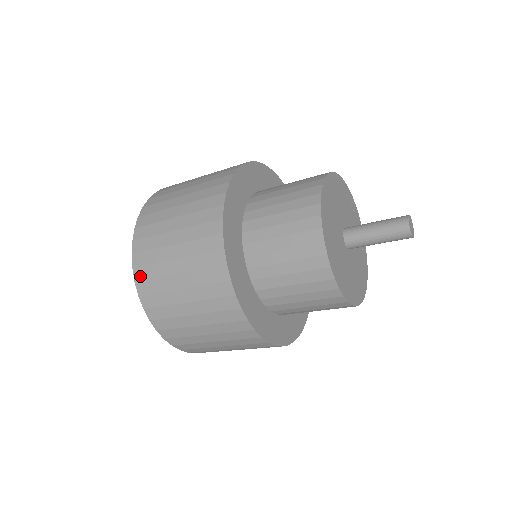
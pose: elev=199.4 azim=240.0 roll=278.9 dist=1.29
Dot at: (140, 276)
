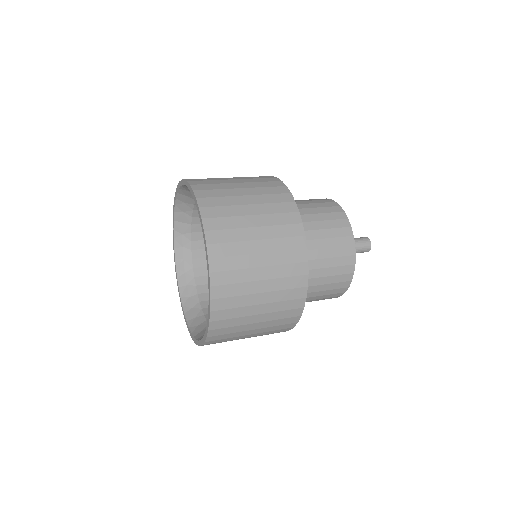
Dot at: (211, 226)
